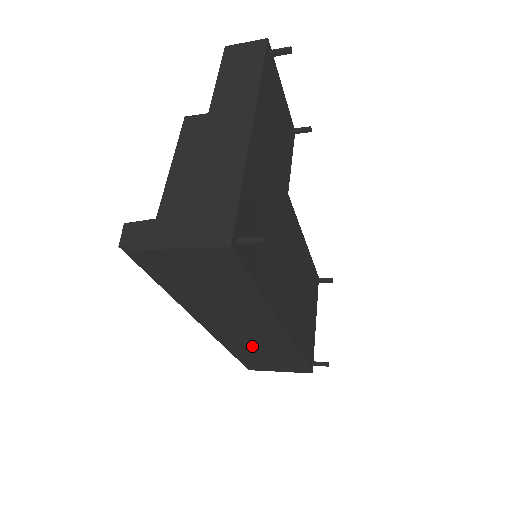
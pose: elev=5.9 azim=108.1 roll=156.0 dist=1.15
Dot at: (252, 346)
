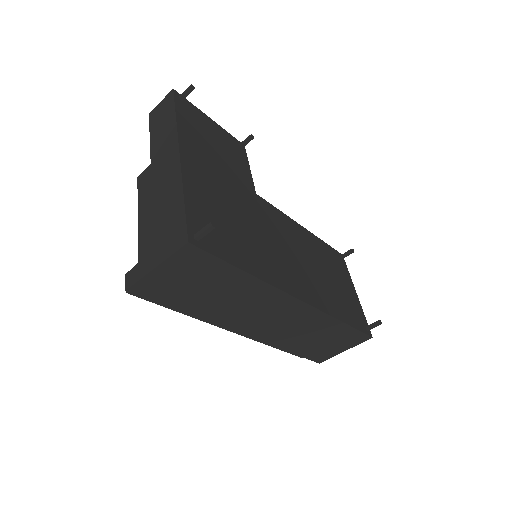
Dot at: (296, 334)
